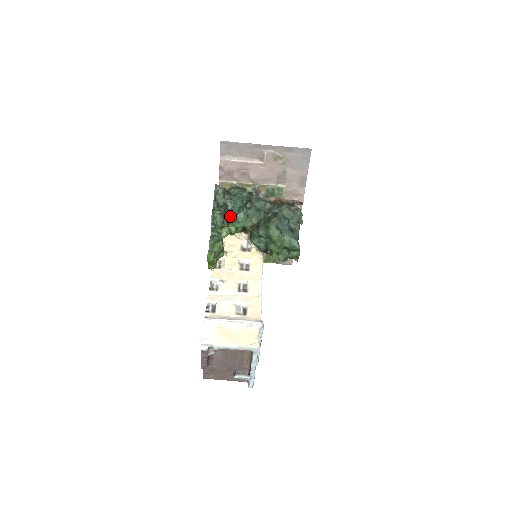
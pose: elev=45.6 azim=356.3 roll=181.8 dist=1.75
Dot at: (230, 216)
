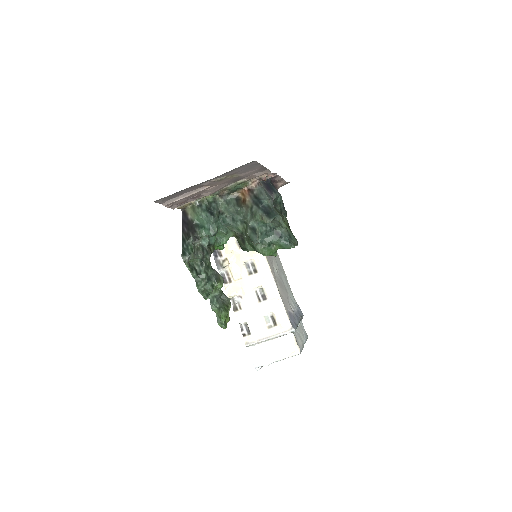
Dot at: (211, 246)
